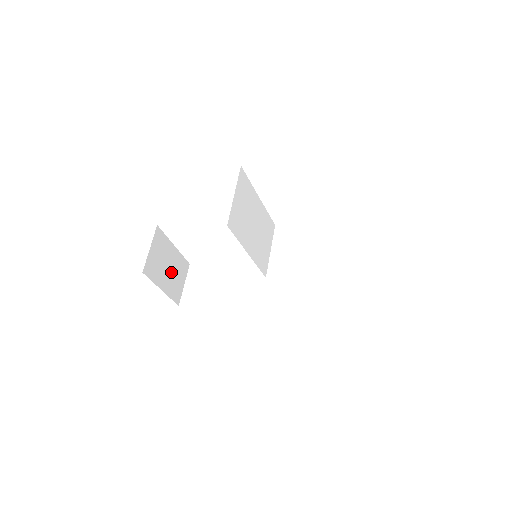
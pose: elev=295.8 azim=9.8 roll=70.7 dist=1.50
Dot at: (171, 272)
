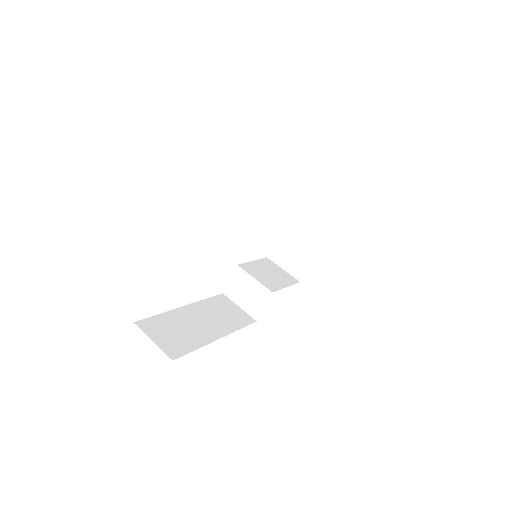
Dot at: occluded
